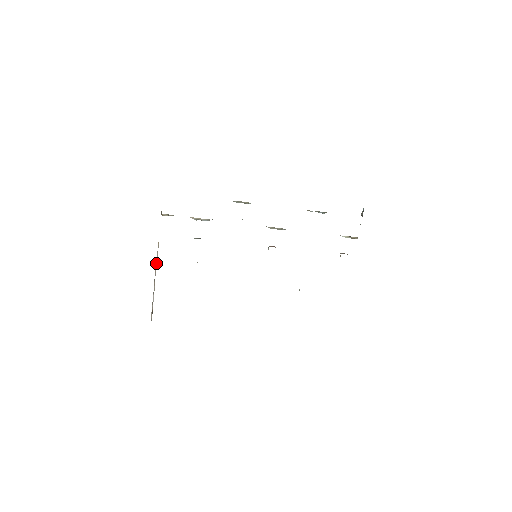
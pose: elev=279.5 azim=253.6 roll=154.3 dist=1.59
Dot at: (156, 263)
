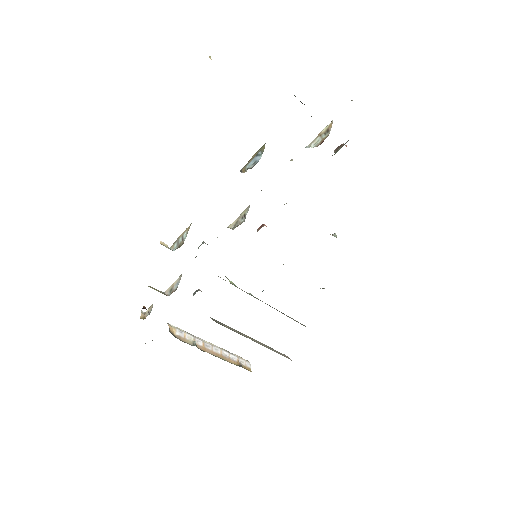
Dot at: (194, 340)
